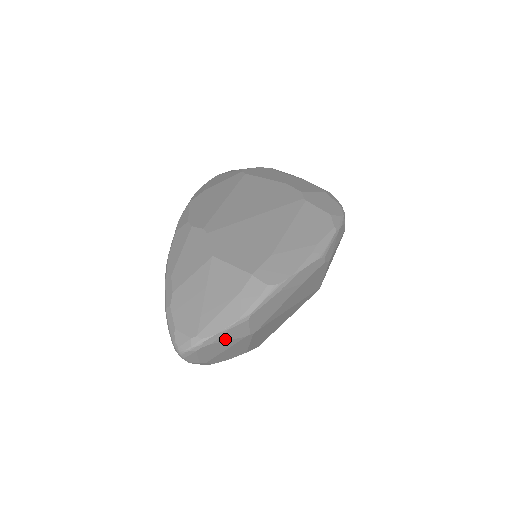
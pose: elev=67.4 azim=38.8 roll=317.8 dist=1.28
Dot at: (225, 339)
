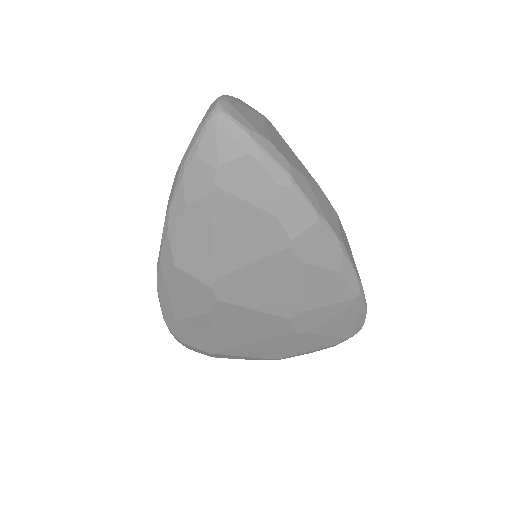
Dot at: (243, 105)
